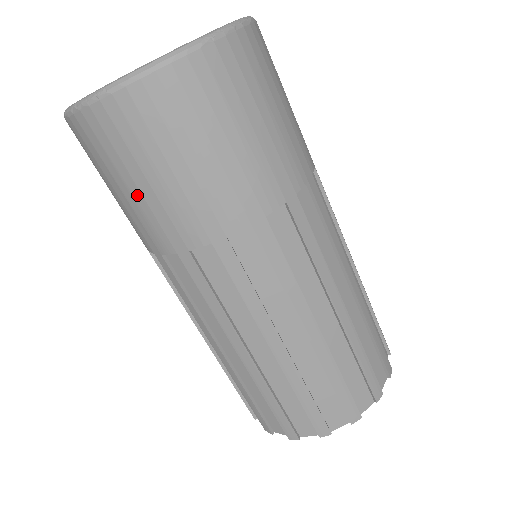
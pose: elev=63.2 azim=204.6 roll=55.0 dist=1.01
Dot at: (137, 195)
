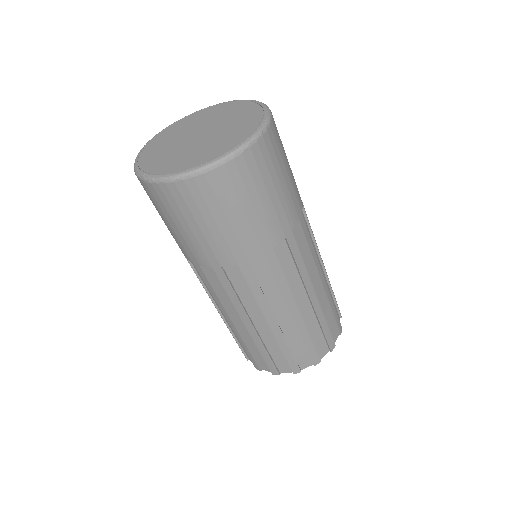
Dot at: (190, 233)
